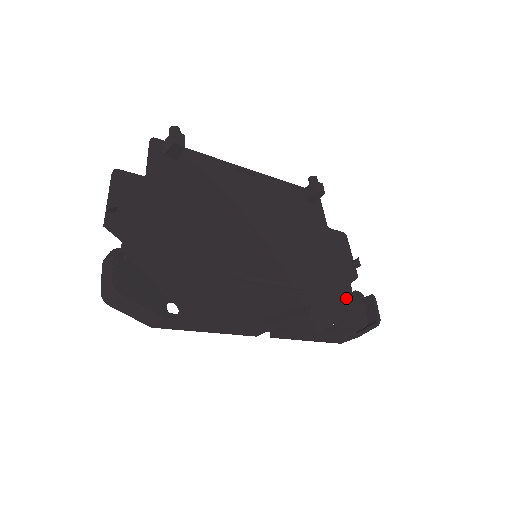
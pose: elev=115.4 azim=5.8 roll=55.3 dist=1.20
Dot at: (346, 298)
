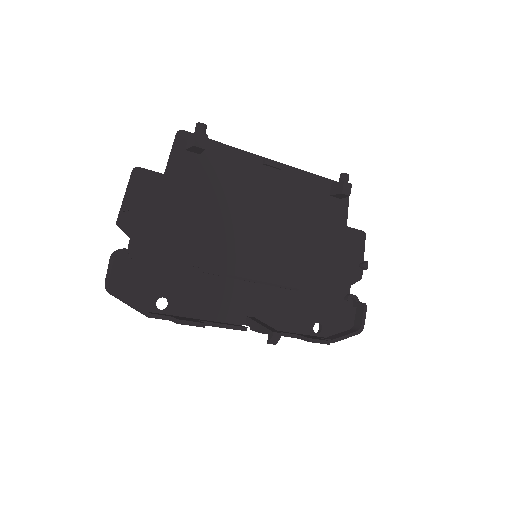
Dot at: (340, 299)
